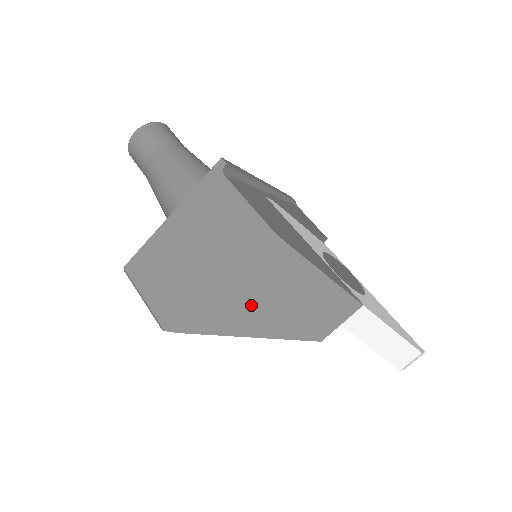
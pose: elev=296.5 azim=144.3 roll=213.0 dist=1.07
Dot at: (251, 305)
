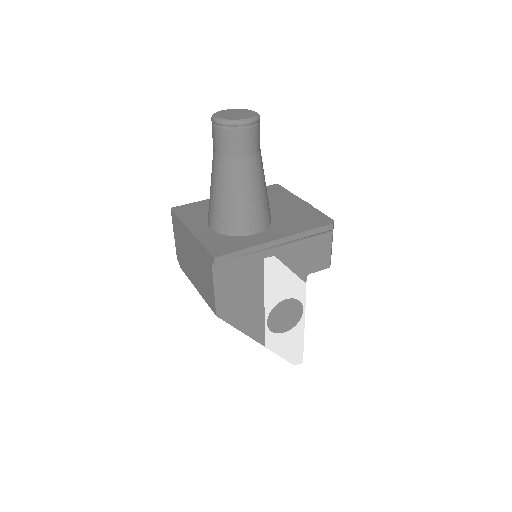
Dot at: occluded
